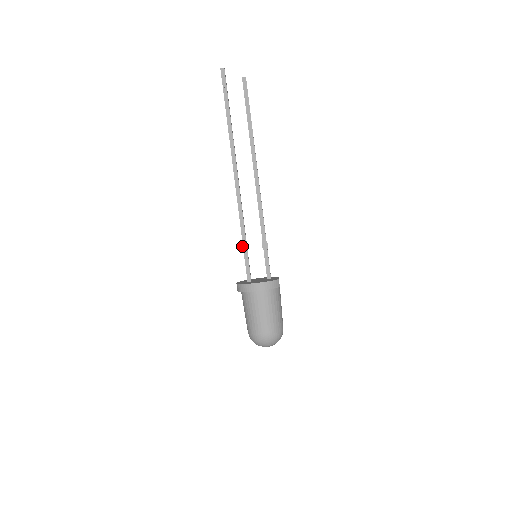
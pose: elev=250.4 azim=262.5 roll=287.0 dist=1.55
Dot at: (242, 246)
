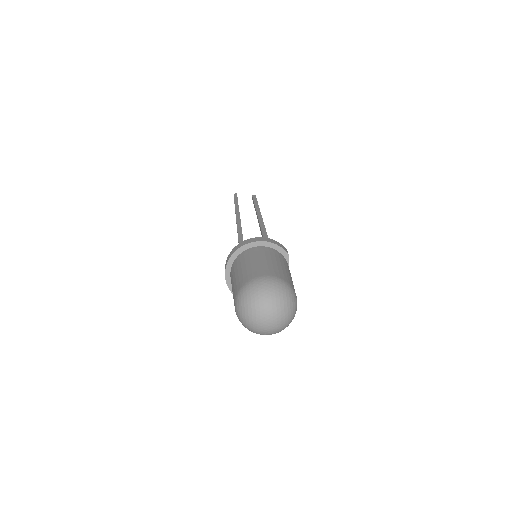
Dot at: occluded
